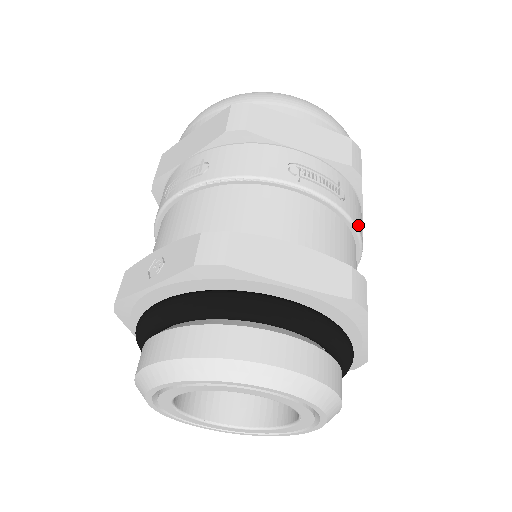
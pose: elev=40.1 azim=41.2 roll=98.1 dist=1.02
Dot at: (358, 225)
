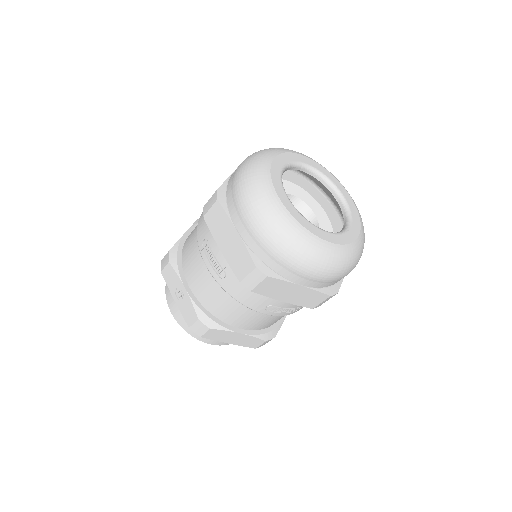
Dot at: occluded
